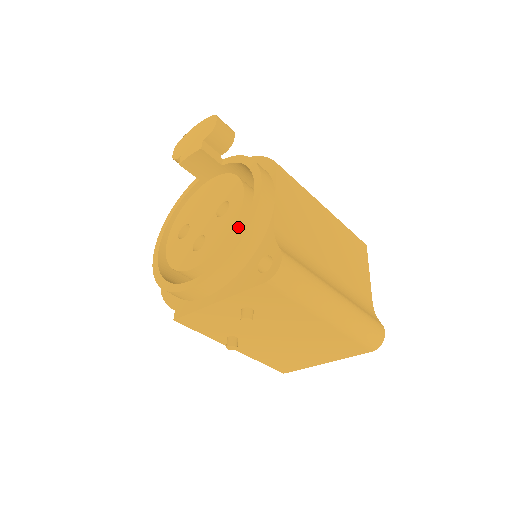
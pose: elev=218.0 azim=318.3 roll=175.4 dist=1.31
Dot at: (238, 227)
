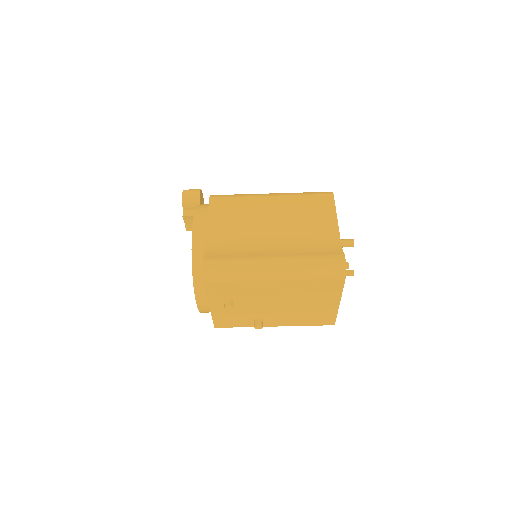
Dot at: occluded
